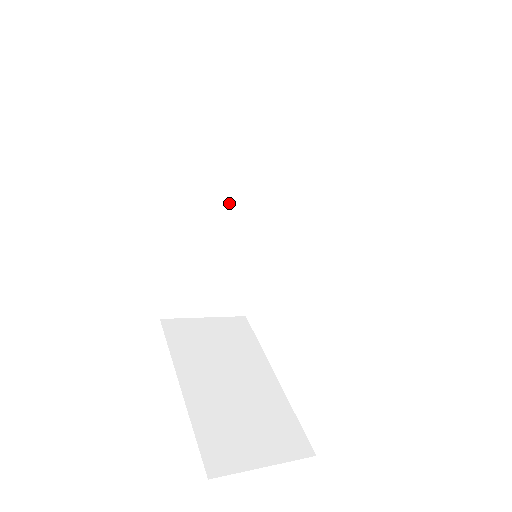
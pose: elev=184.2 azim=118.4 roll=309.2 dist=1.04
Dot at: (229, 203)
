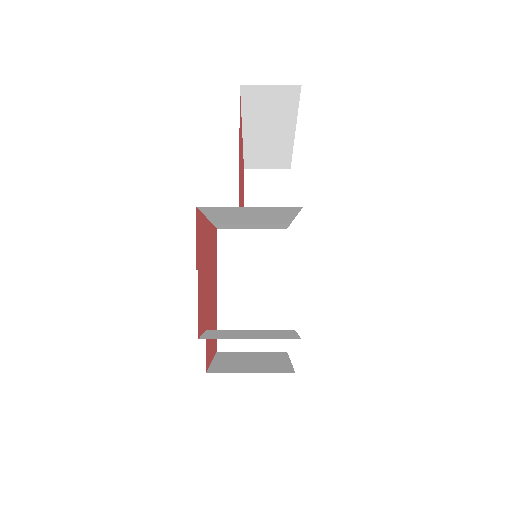
Dot at: (238, 216)
